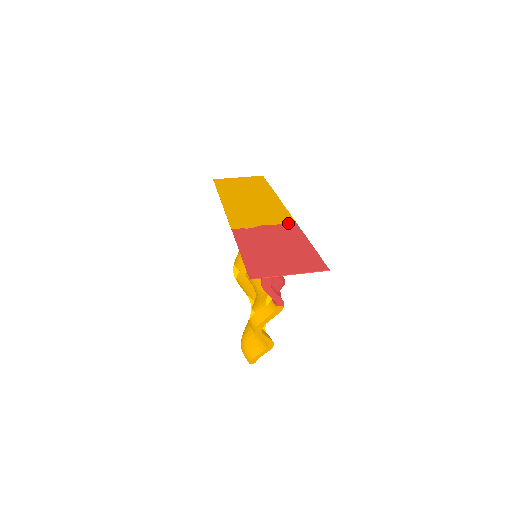
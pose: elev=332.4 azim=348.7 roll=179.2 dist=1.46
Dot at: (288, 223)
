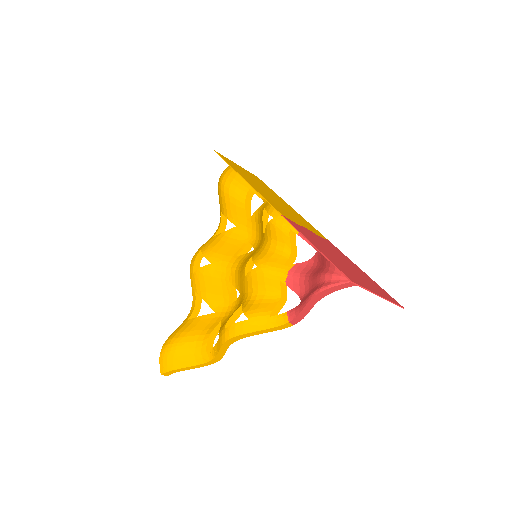
Dot at: (326, 239)
